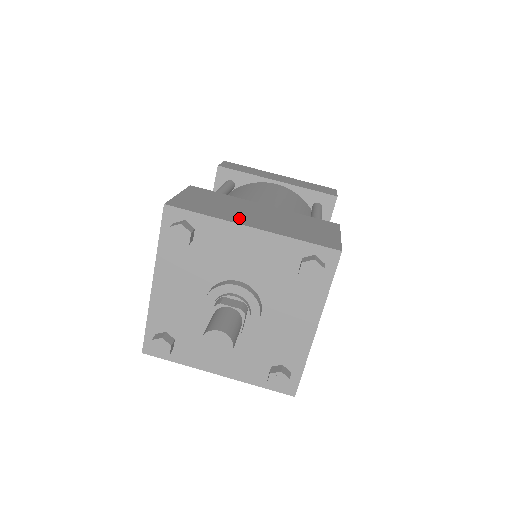
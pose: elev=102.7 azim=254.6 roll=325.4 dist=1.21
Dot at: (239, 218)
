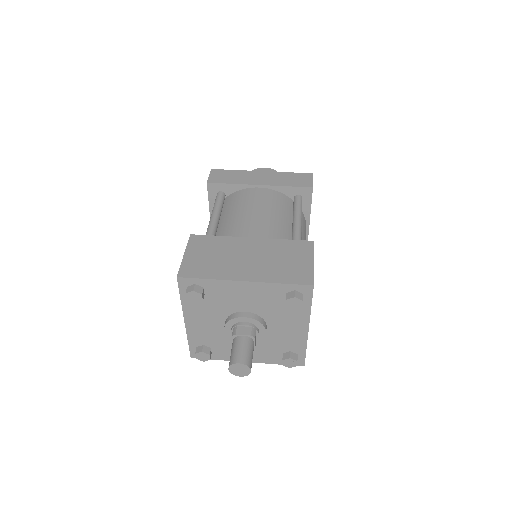
Dot at: (234, 272)
